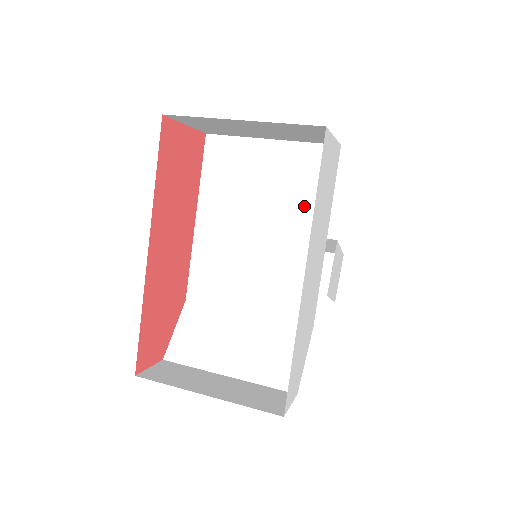
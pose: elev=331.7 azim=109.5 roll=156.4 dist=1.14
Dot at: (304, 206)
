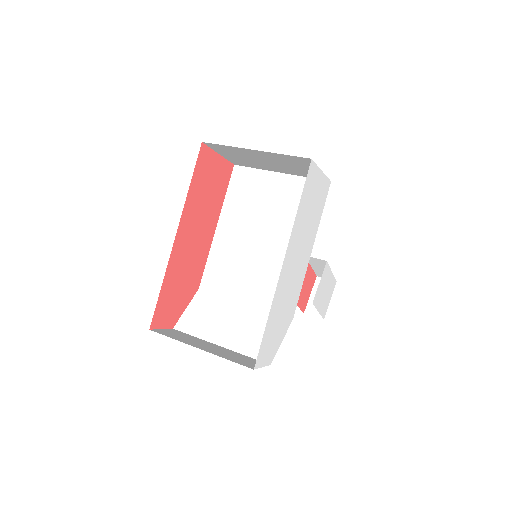
Dot at: occluded
